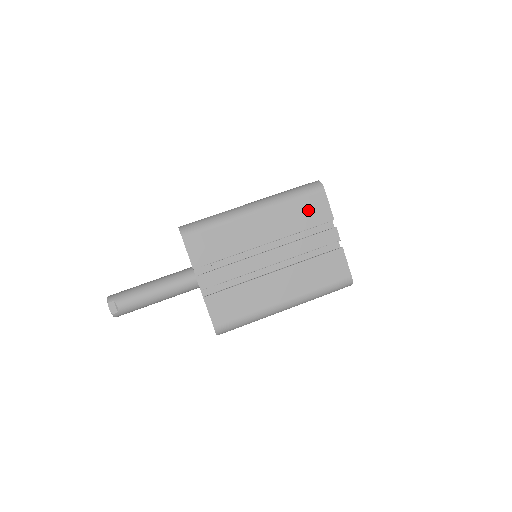
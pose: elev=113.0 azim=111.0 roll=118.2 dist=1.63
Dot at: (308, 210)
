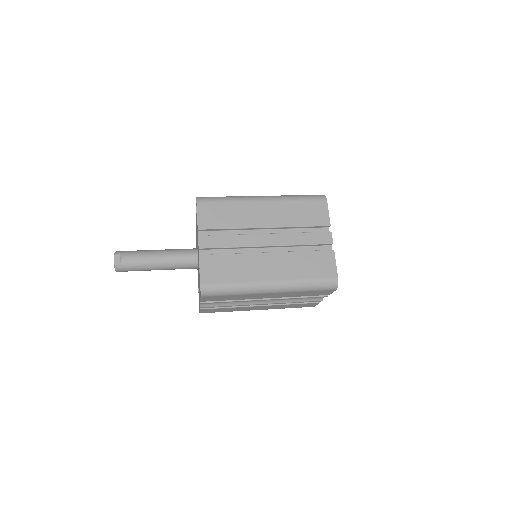
Dot at: (309, 211)
